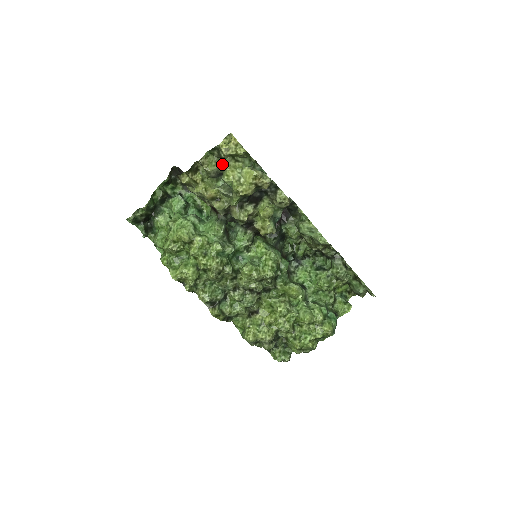
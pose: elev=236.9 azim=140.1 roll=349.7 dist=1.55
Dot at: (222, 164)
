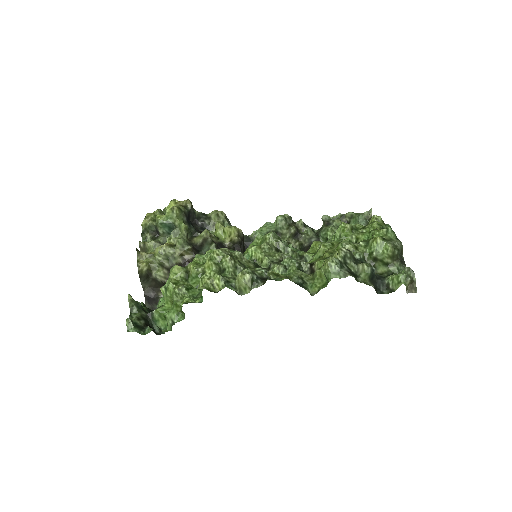
Dot at: (159, 238)
